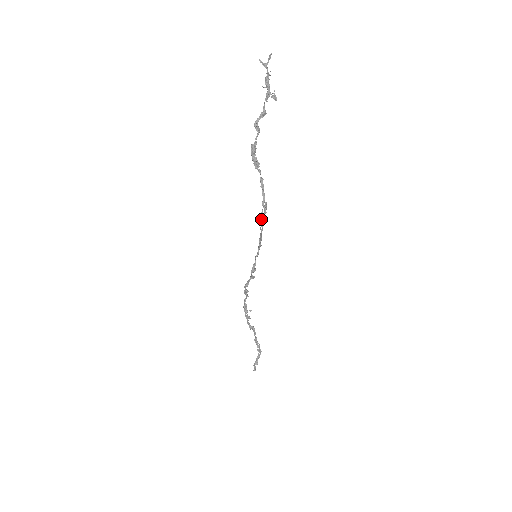
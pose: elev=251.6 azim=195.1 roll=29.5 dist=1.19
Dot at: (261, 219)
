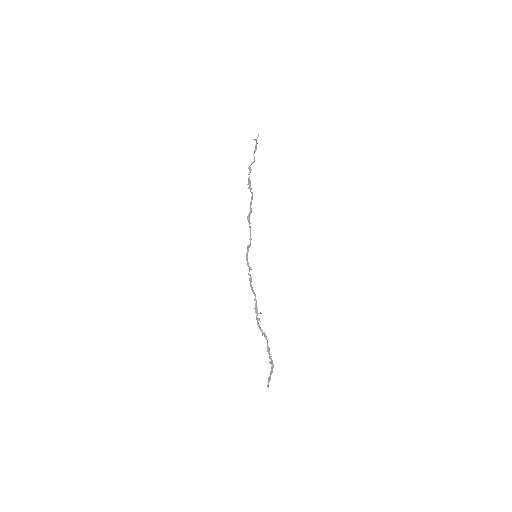
Dot at: (248, 217)
